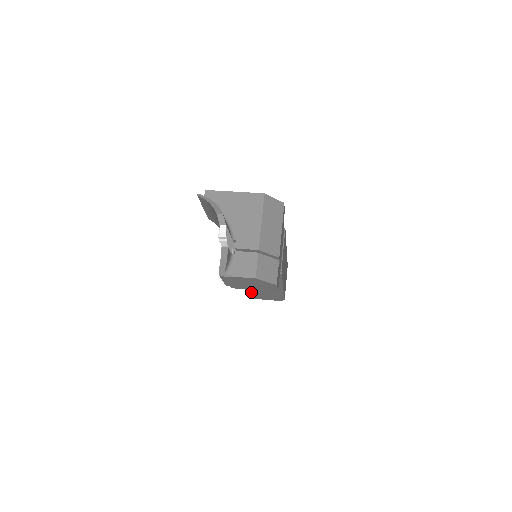
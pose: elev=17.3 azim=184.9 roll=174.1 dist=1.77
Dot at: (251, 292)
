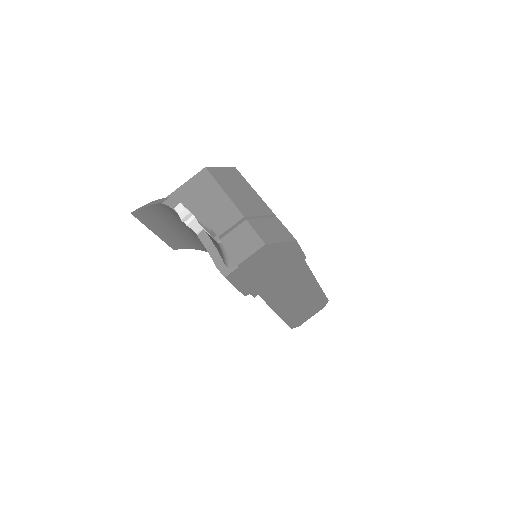
Dot at: (288, 316)
